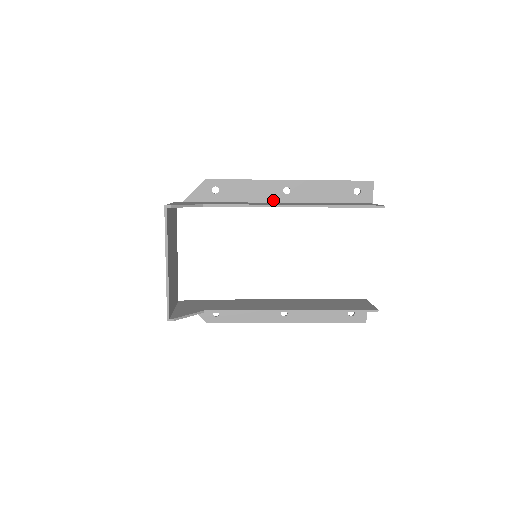
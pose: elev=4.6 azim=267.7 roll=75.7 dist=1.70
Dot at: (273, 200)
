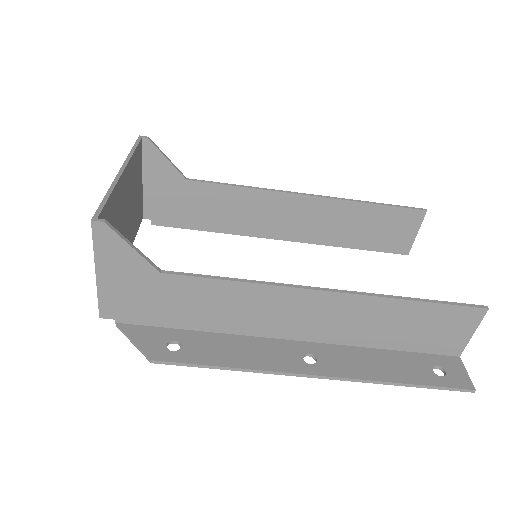
Dot at: occluded
